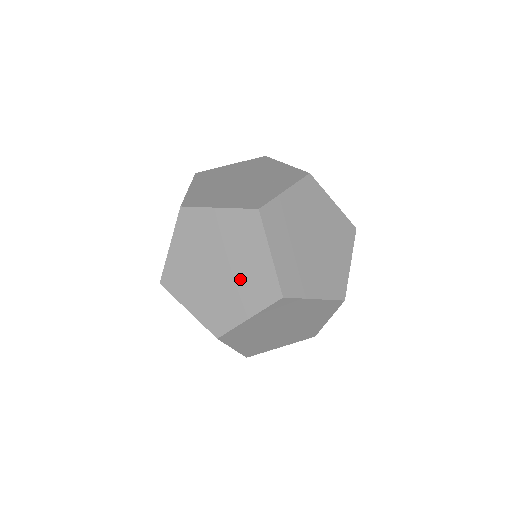
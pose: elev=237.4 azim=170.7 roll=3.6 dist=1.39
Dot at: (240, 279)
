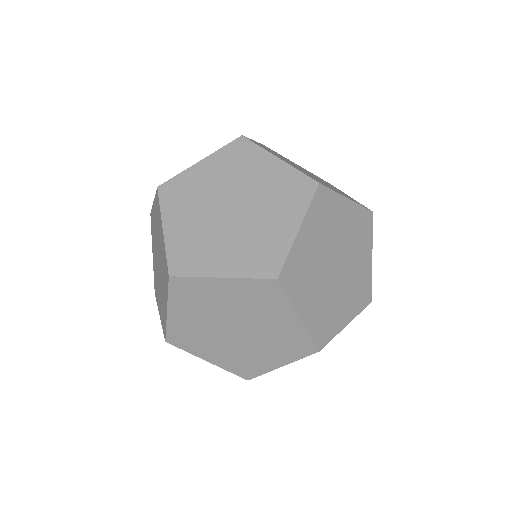
Dot at: (265, 338)
